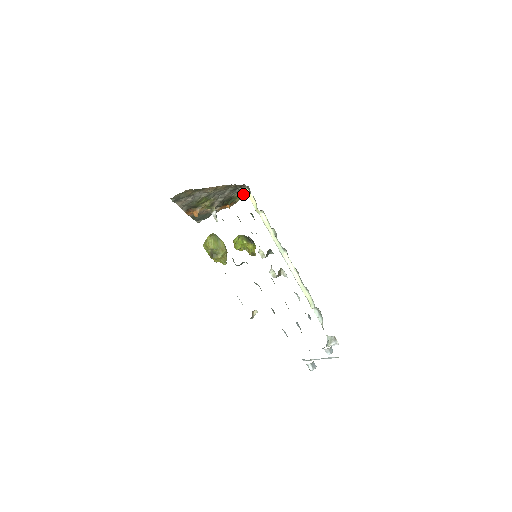
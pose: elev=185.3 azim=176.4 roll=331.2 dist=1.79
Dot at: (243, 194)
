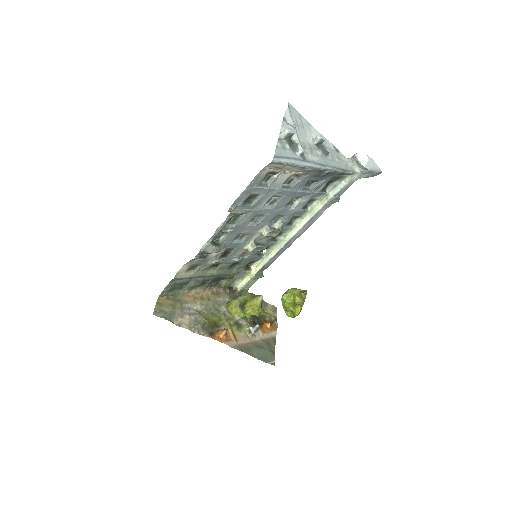
Dot at: (267, 311)
